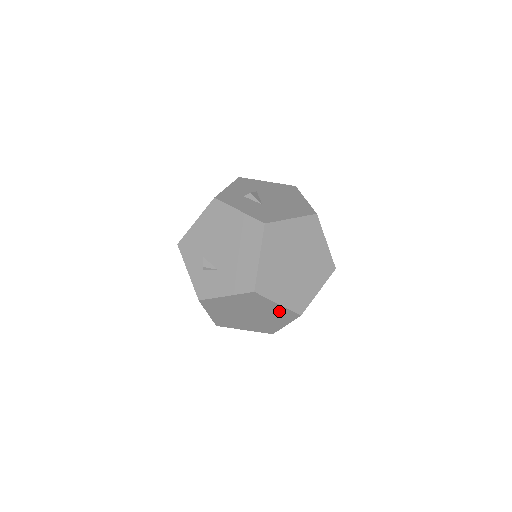
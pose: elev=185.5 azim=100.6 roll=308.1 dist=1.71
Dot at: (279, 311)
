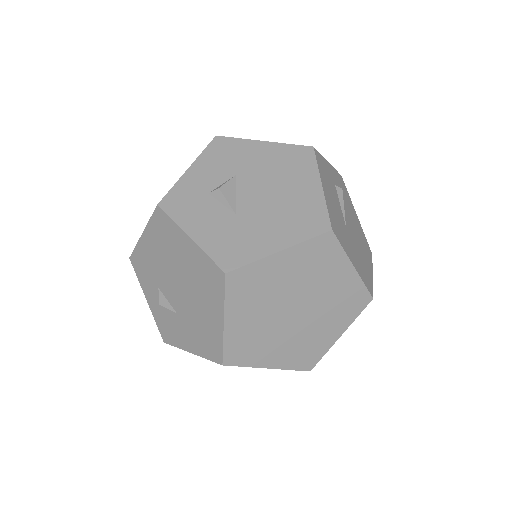
Dot at: occluded
